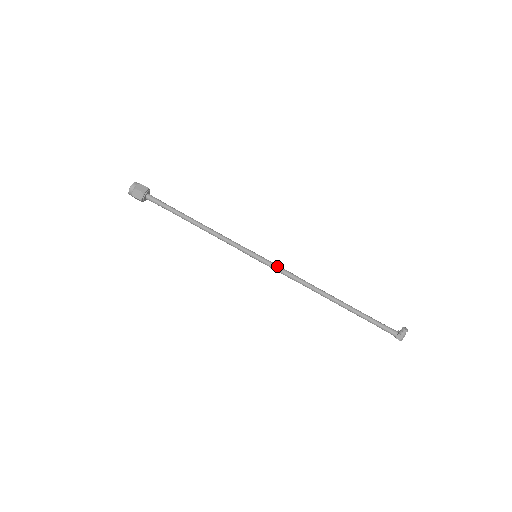
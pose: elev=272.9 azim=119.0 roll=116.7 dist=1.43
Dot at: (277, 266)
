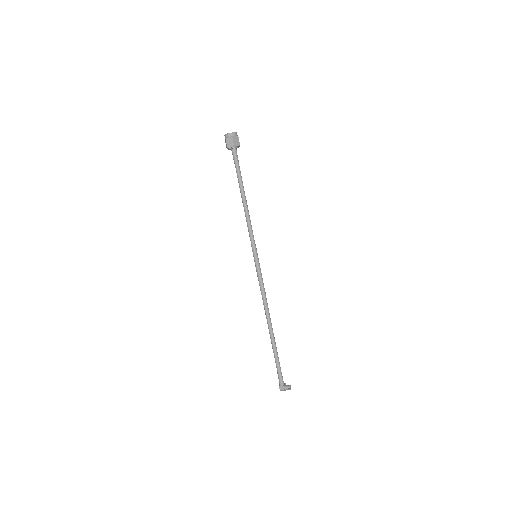
Dot at: (261, 275)
